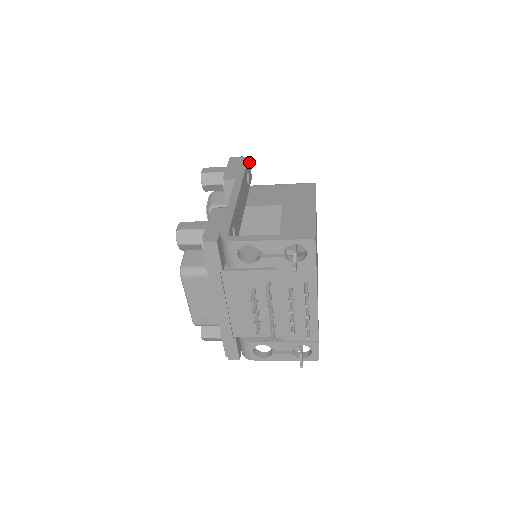
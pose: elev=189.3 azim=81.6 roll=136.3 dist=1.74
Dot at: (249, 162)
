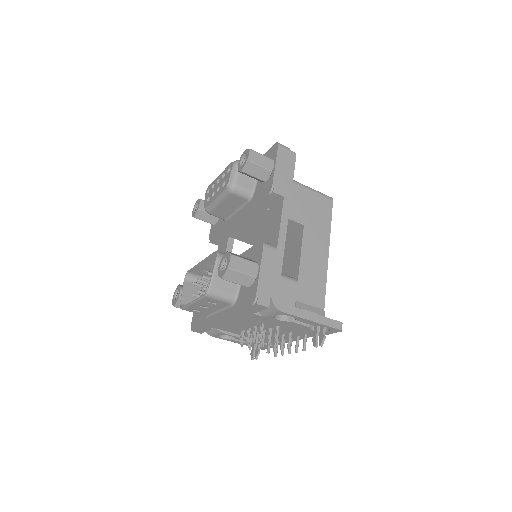
Dot at: occluded
